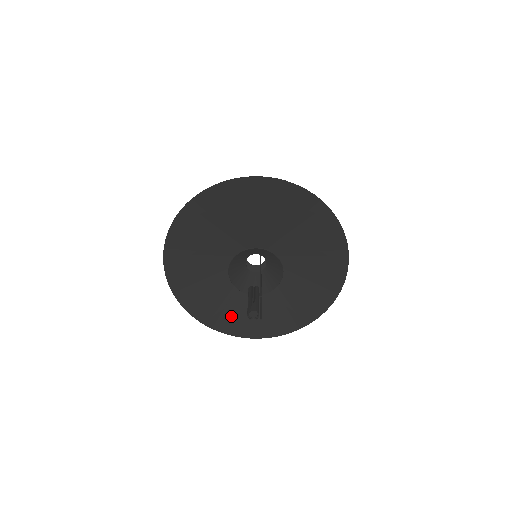
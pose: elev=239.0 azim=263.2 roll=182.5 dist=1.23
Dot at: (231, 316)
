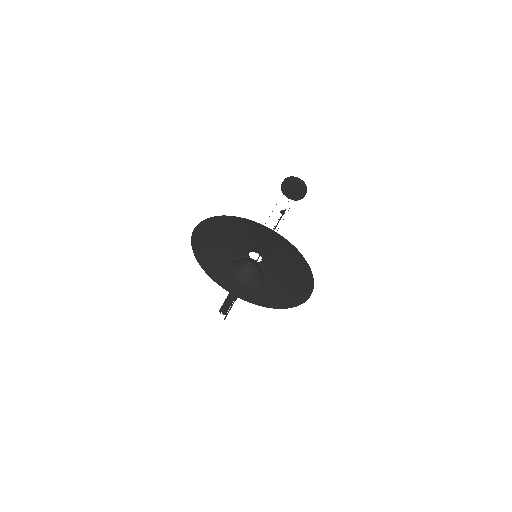
Dot at: (215, 266)
